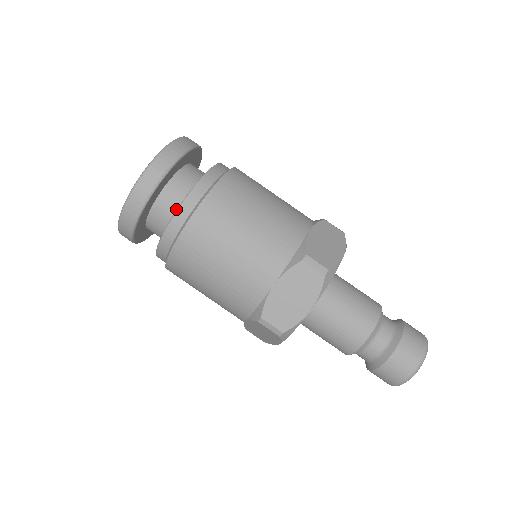
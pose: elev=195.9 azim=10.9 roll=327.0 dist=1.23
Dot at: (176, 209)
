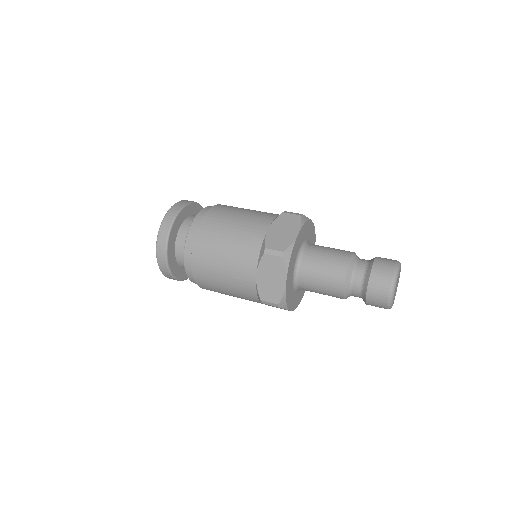
Dot at: occluded
